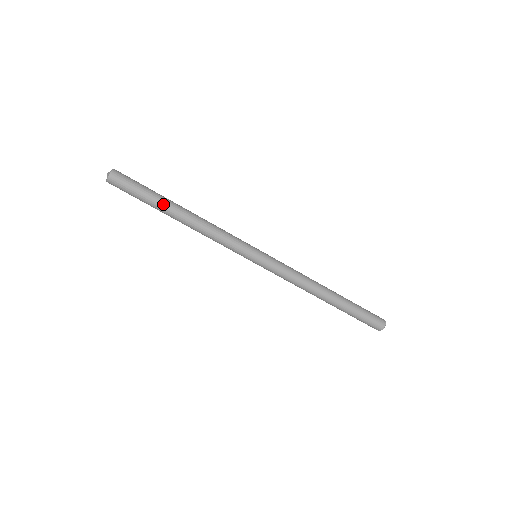
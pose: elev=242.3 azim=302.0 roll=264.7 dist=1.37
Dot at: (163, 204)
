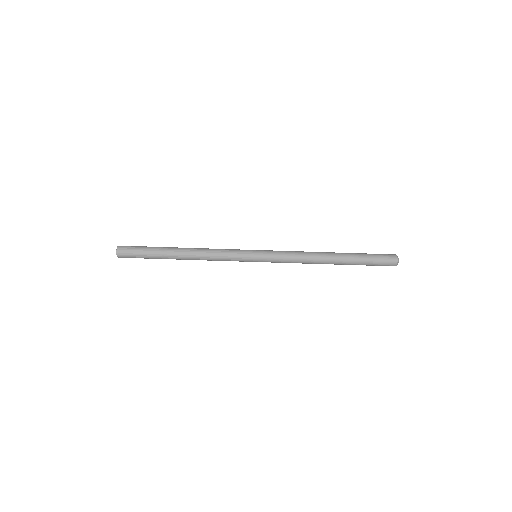
Dot at: (164, 258)
